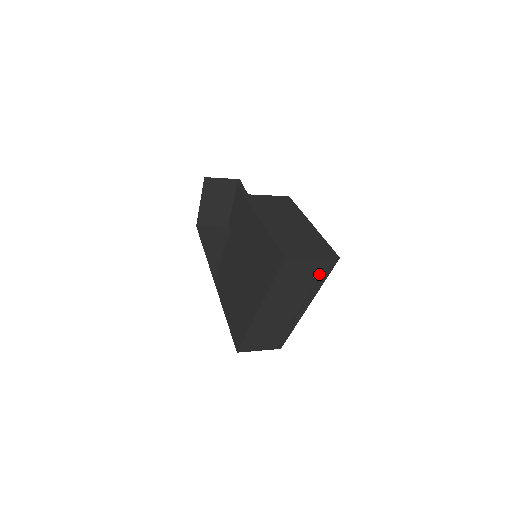
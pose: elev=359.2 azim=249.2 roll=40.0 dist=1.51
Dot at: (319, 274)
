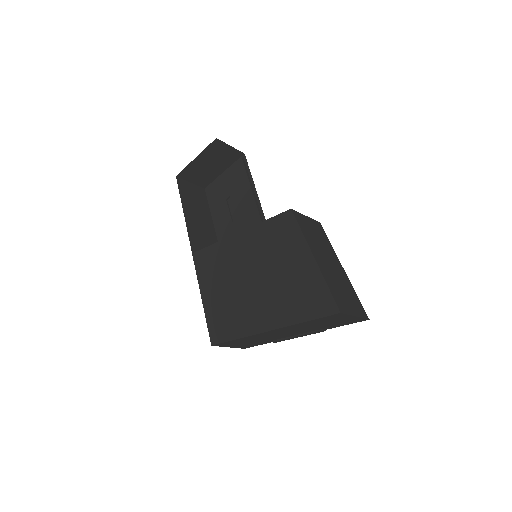
Dot at: (343, 323)
